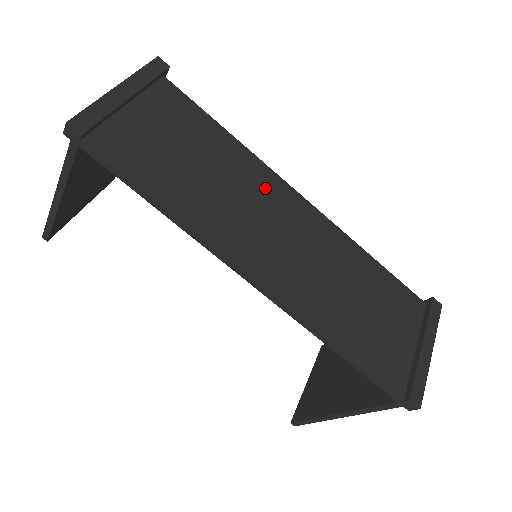
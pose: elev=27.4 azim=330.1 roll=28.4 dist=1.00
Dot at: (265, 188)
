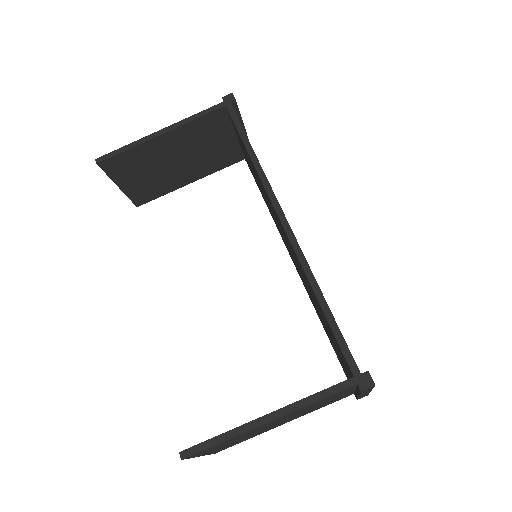
Dot at: occluded
